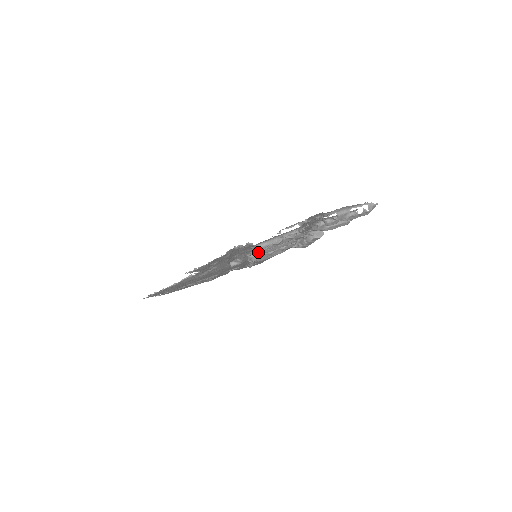
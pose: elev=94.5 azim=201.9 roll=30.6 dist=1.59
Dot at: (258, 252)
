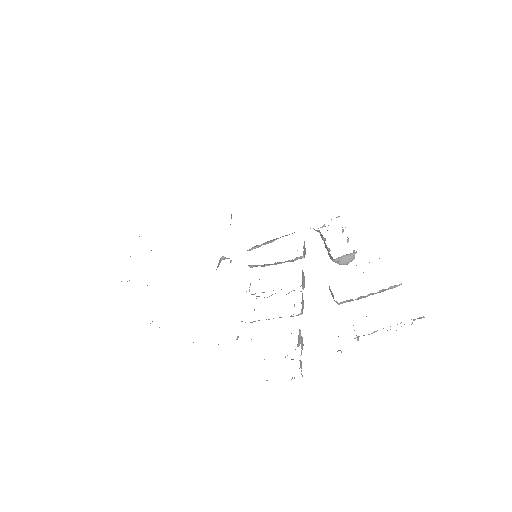
Dot at: occluded
